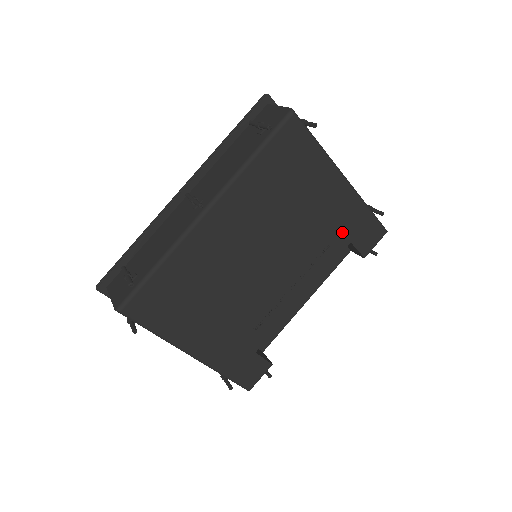
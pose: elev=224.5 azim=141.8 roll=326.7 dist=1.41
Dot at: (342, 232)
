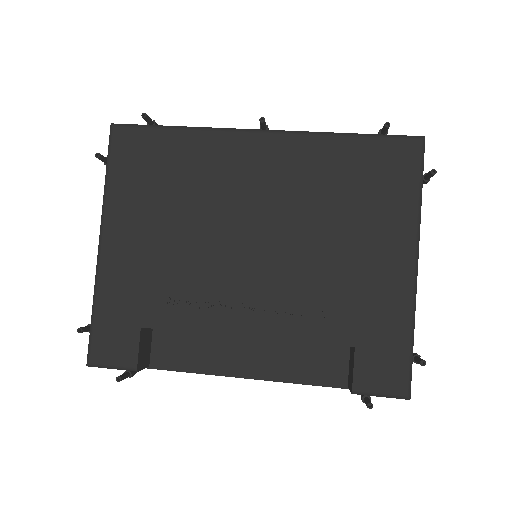
Dot at: (357, 320)
